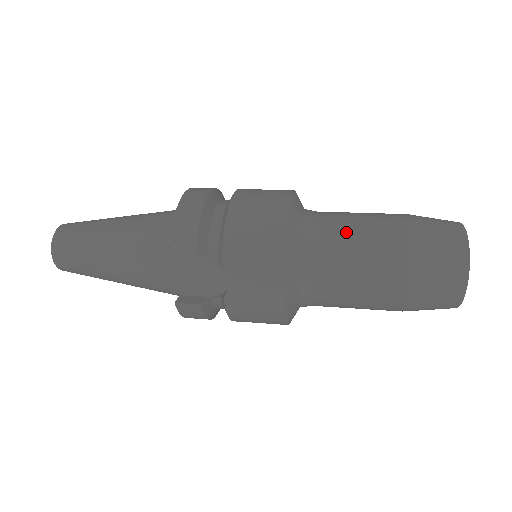
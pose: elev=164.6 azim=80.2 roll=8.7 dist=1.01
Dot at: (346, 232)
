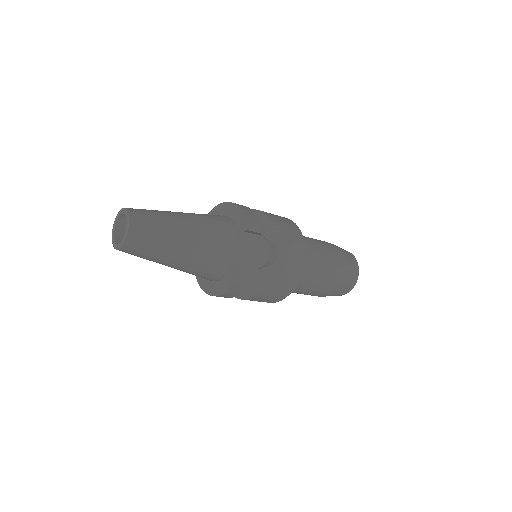
Dot at: (312, 240)
